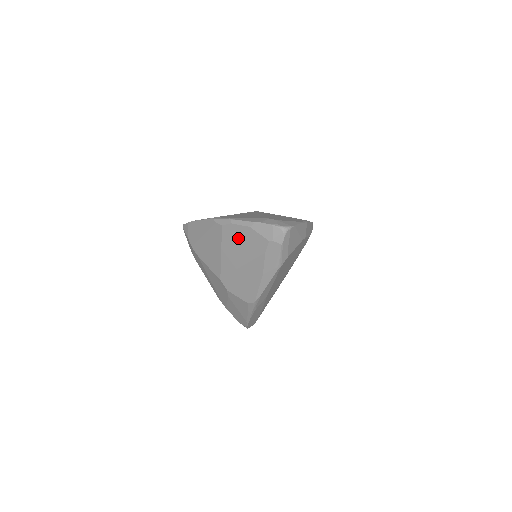
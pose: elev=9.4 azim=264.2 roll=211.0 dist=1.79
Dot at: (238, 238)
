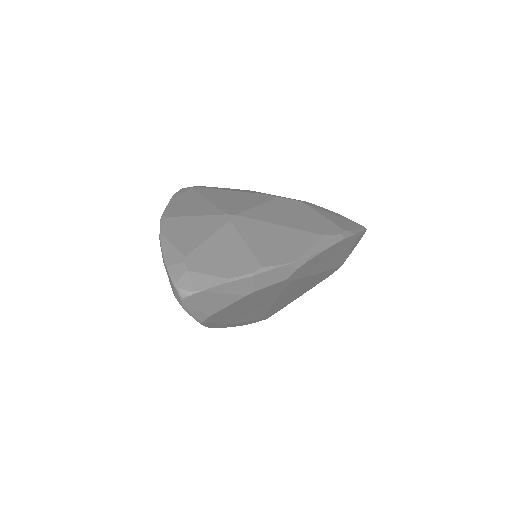
Dot at: occluded
